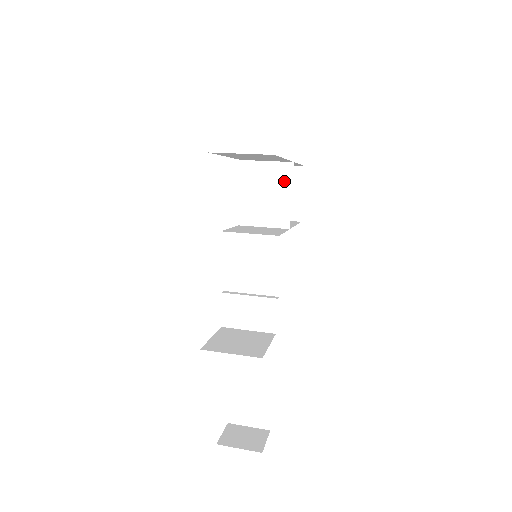
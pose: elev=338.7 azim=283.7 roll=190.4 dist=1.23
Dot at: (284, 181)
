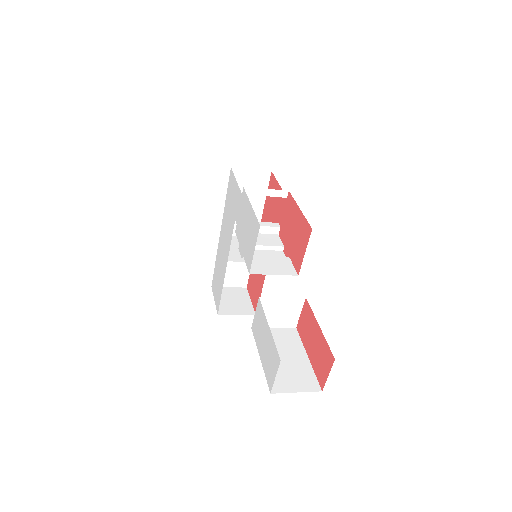
Dot at: occluded
